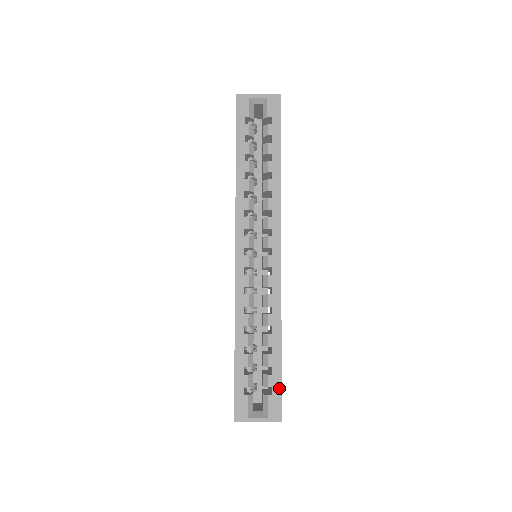
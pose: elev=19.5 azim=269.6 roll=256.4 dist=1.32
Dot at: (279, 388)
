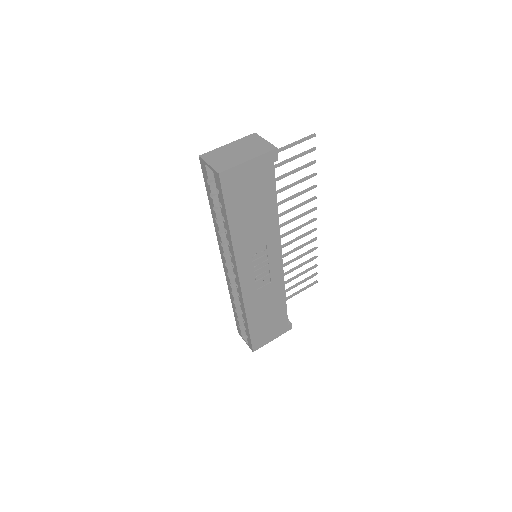
Dot at: (250, 339)
